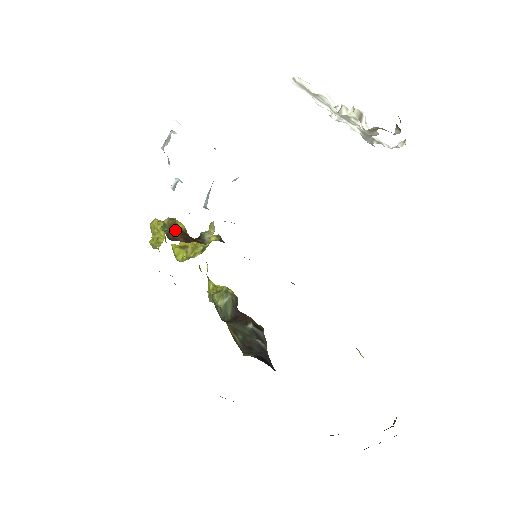
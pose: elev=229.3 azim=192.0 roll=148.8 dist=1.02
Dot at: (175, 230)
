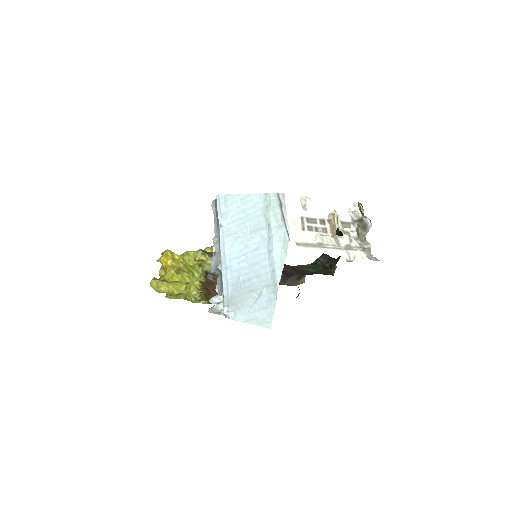
Dot at: (208, 296)
